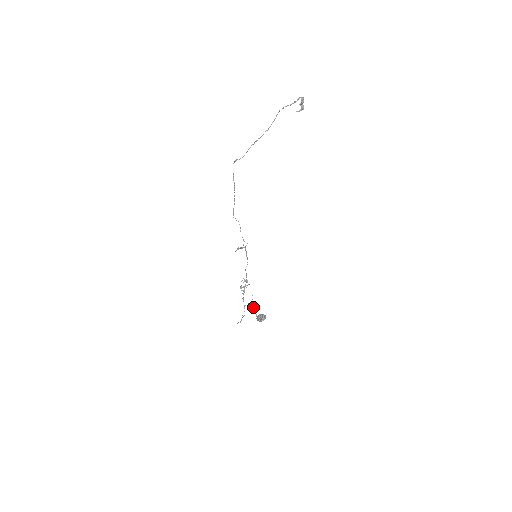
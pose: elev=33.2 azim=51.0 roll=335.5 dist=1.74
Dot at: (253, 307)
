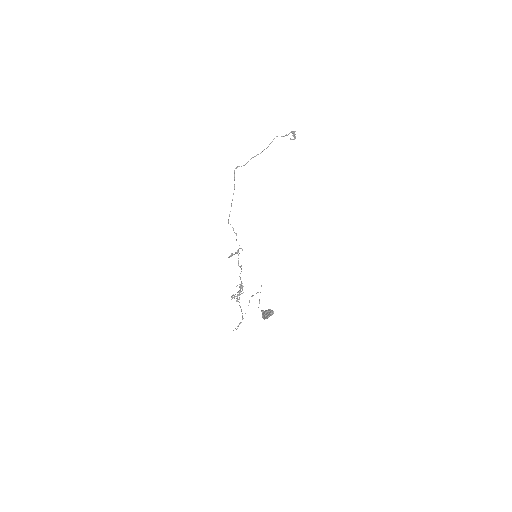
Dot at: (259, 301)
